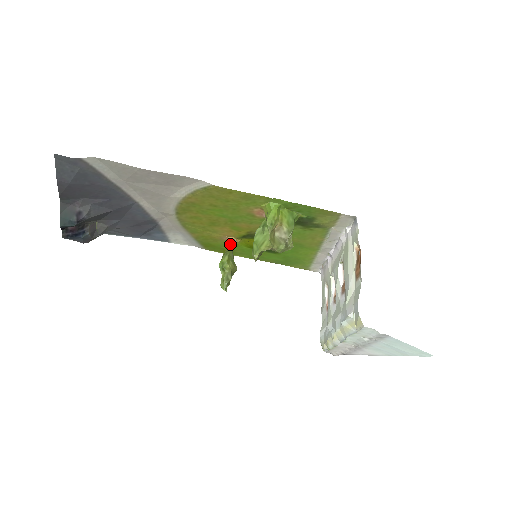
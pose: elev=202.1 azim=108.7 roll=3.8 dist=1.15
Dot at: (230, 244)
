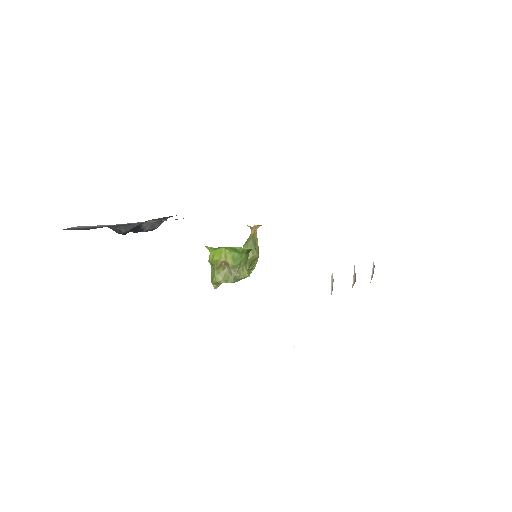
Dot at: (251, 232)
